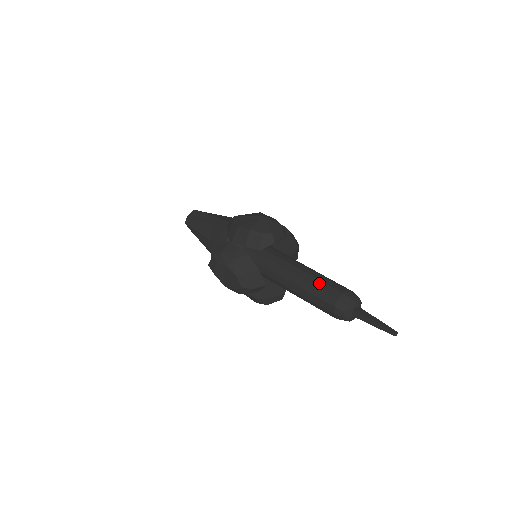
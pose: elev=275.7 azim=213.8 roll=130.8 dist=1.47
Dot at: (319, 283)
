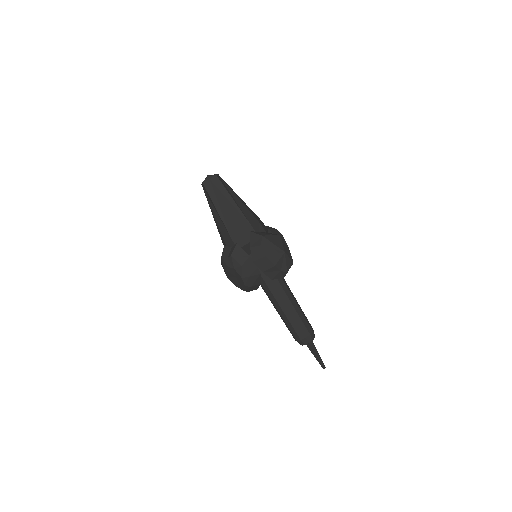
Dot at: (298, 319)
